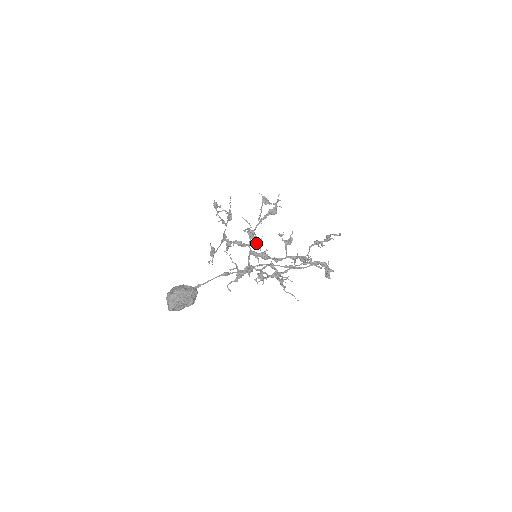
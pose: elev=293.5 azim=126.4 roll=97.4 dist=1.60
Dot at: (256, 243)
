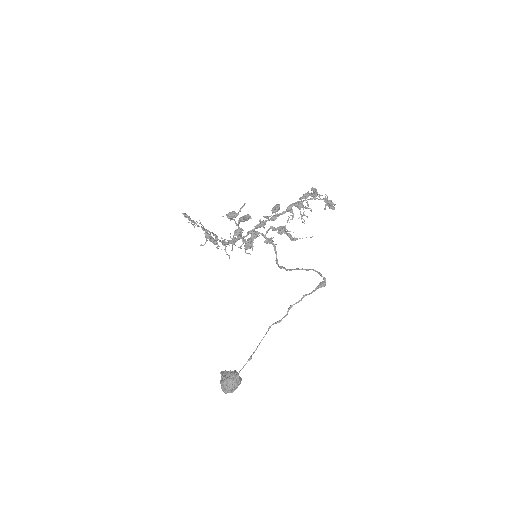
Dot at: (249, 246)
